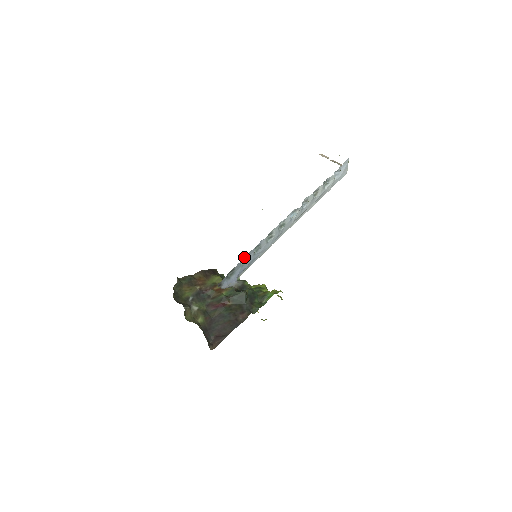
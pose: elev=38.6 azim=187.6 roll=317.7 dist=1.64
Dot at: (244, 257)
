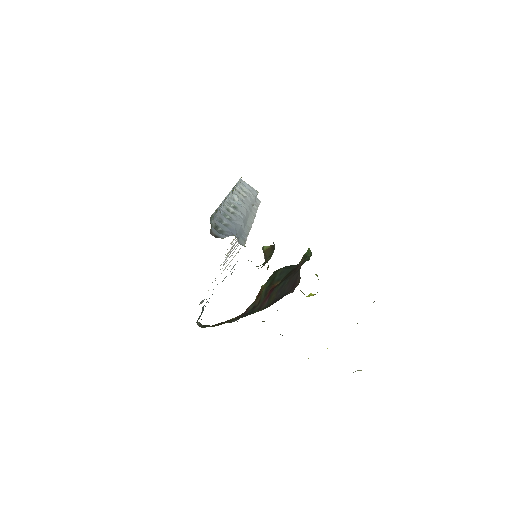
Dot at: (216, 217)
